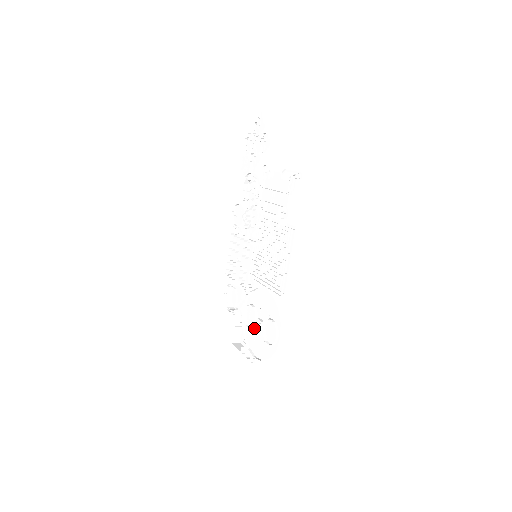
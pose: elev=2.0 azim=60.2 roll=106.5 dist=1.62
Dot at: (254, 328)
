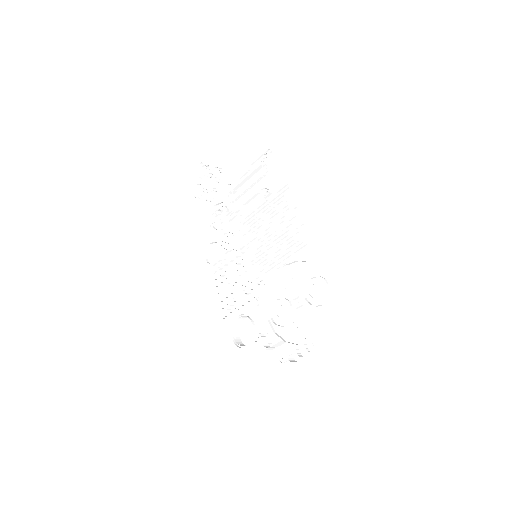
Dot at: (292, 318)
